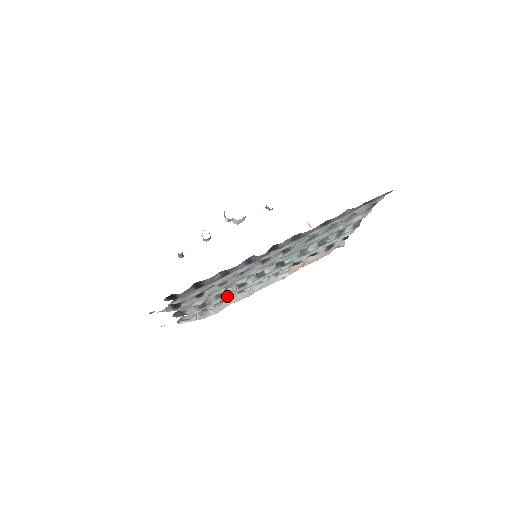
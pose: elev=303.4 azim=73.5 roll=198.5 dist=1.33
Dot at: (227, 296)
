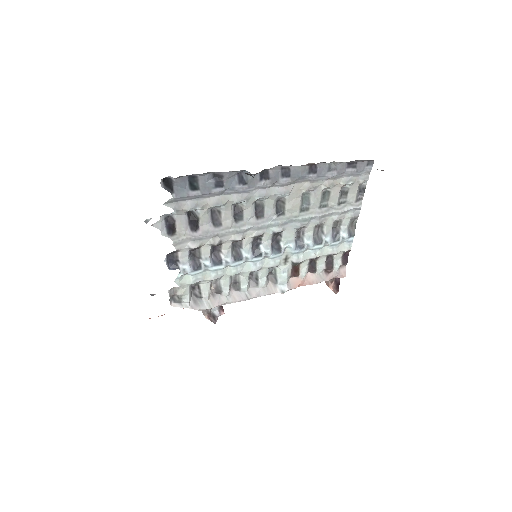
Dot at: (222, 275)
